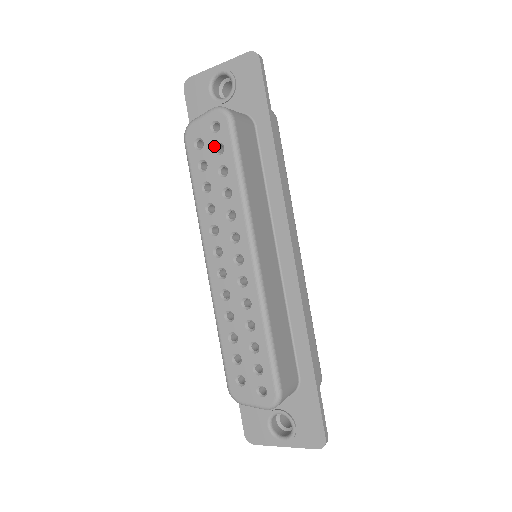
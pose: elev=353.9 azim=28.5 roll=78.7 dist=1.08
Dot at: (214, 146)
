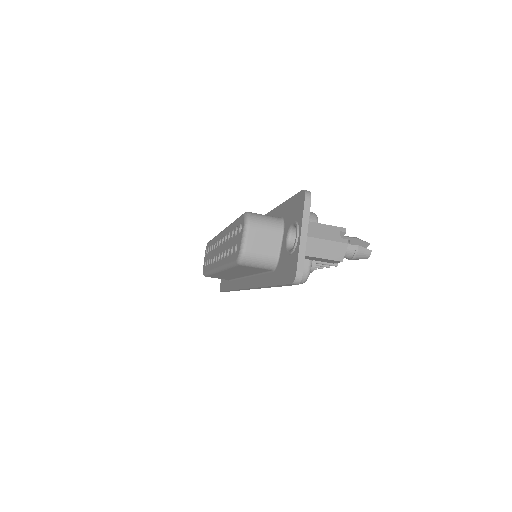
Dot at: (207, 254)
